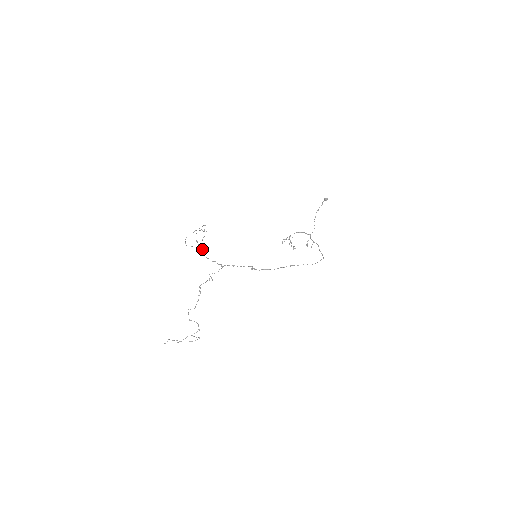
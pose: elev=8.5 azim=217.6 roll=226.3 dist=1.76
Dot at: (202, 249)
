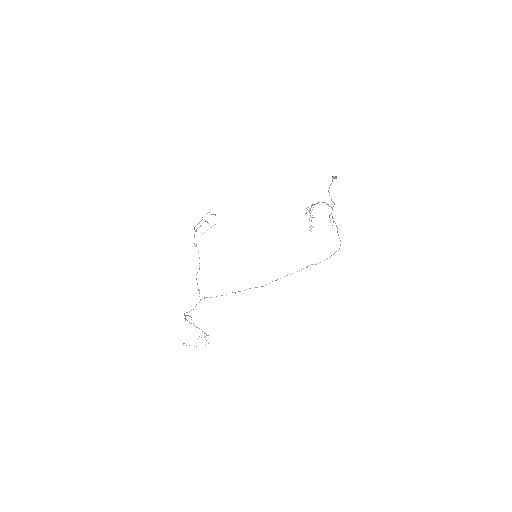
Dot at: occluded
